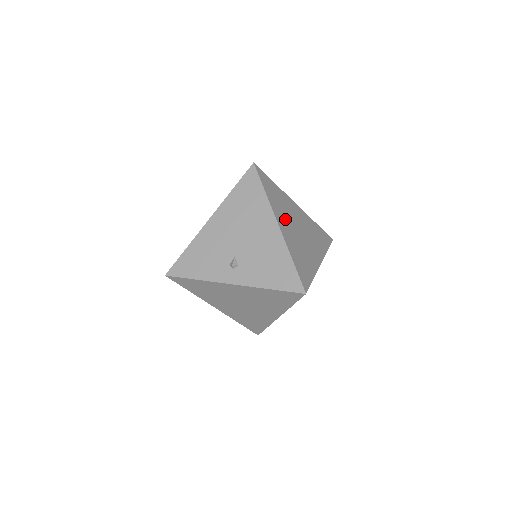
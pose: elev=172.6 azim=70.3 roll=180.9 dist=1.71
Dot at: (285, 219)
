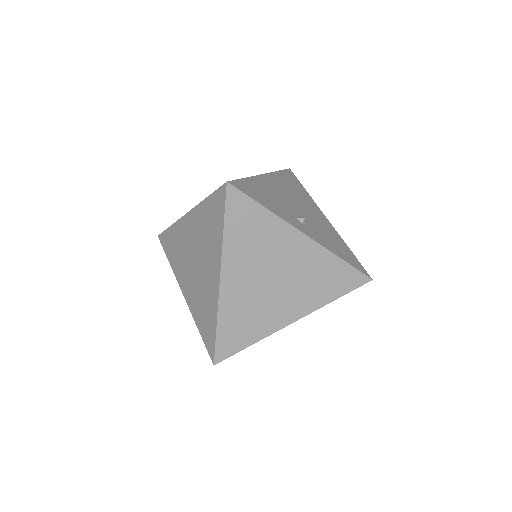
Dot at: occluded
